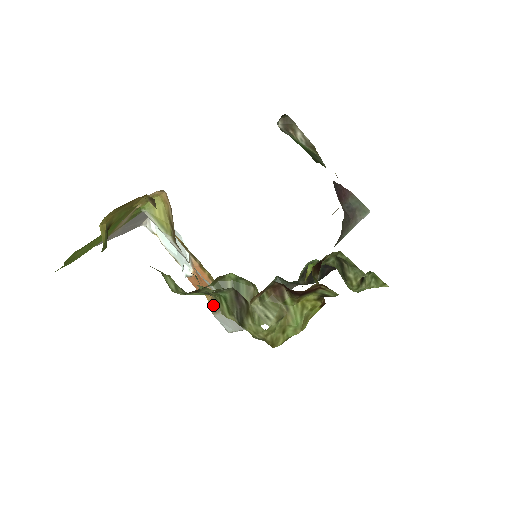
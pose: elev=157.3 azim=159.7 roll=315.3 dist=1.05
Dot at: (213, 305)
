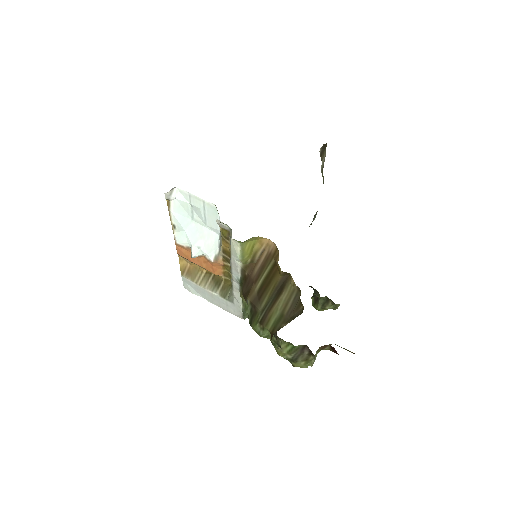
Dot at: (191, 273)
